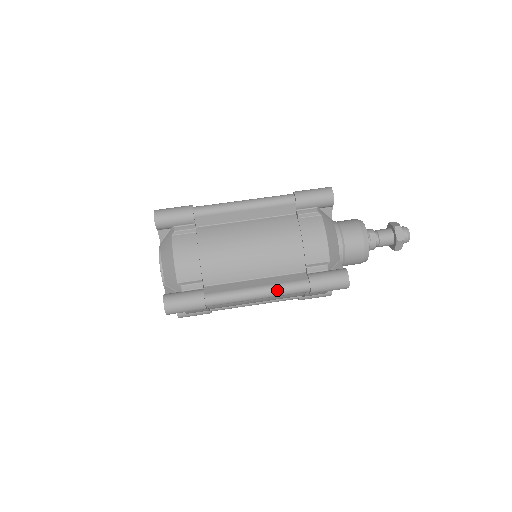
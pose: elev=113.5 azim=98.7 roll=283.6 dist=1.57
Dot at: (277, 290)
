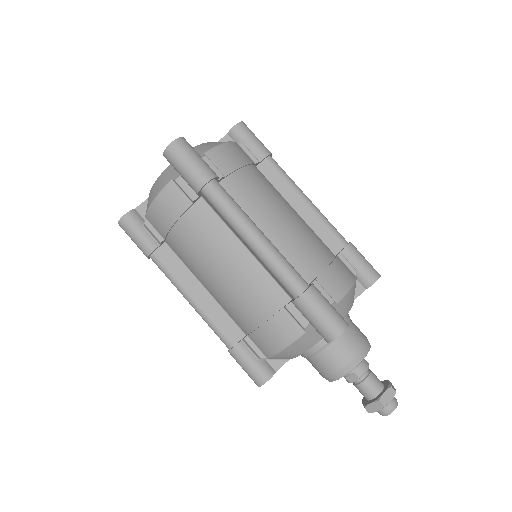
Dot at: (205, 319)
